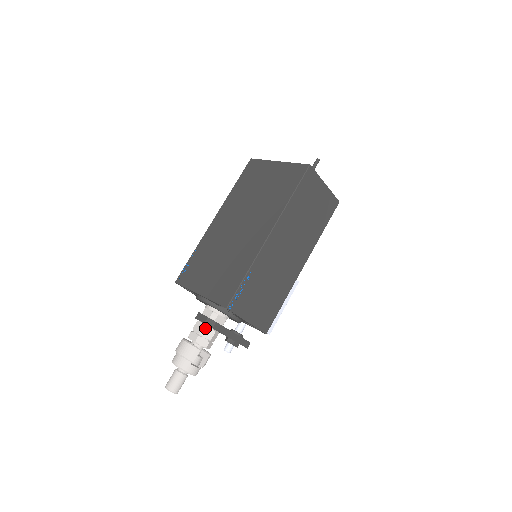
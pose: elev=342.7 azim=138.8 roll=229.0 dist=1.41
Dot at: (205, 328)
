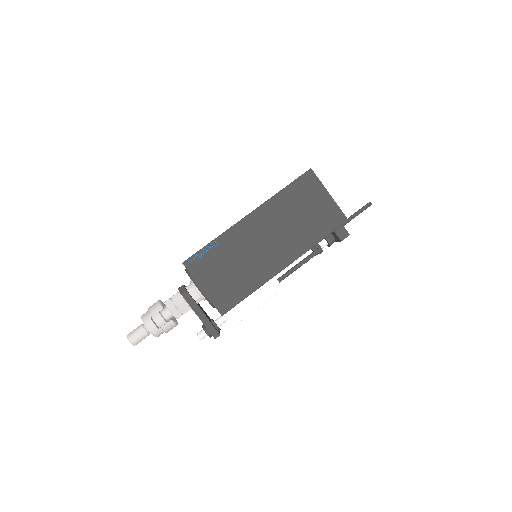
Dot at: (178, 294)
